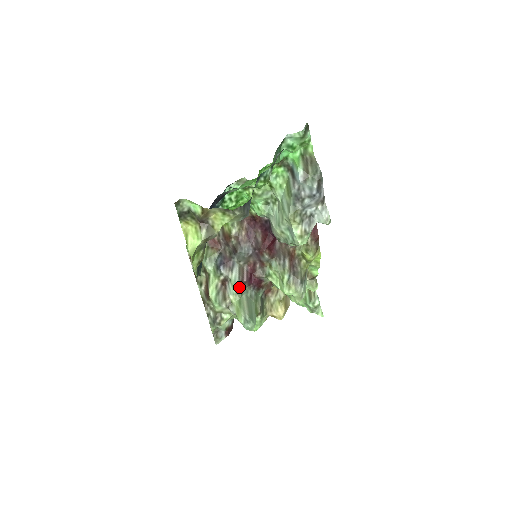
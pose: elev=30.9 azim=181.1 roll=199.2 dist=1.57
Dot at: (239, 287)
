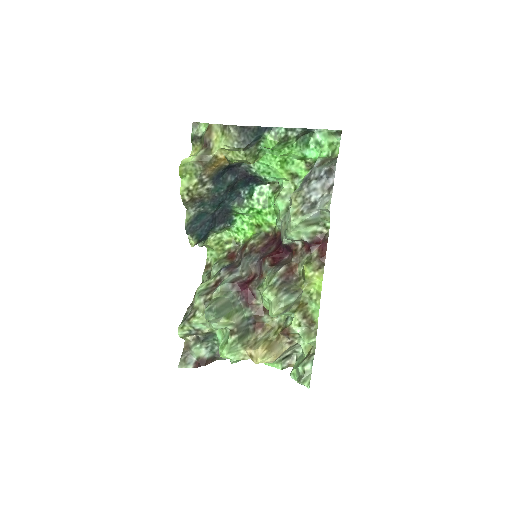
Dot at: (227, 287)
